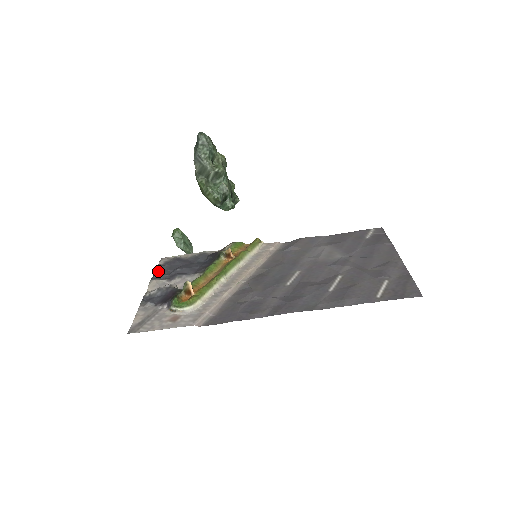
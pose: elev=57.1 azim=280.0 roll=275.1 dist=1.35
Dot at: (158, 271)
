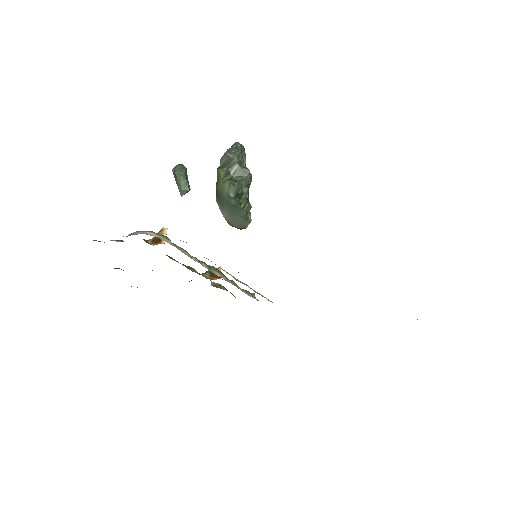
Dot at: occluded
